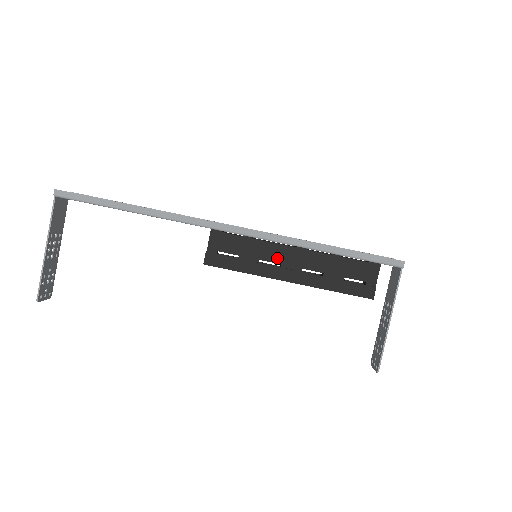
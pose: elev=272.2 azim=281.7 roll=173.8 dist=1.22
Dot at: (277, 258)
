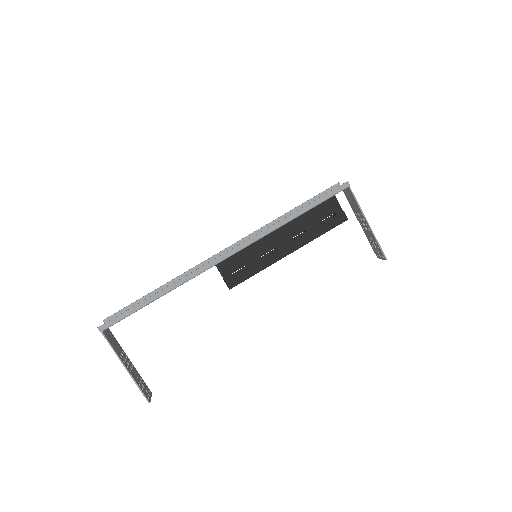
Dot at: (270, 246)
